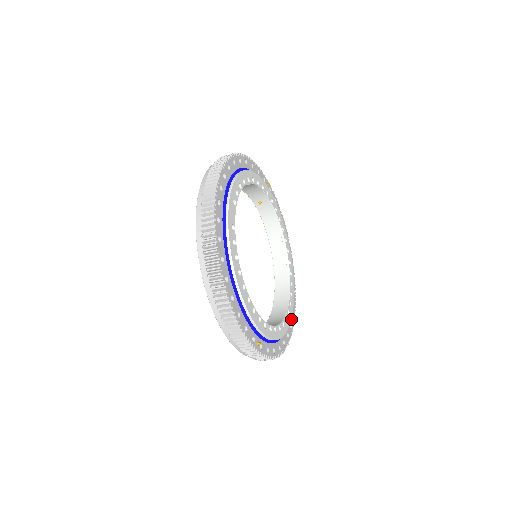
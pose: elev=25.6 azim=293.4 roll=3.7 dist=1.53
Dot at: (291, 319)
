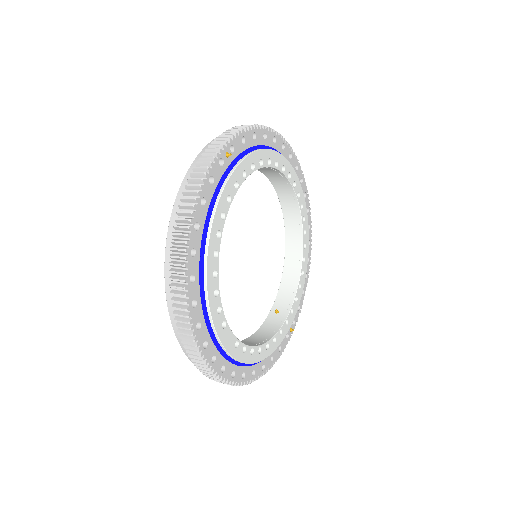
Dot at: occluded
